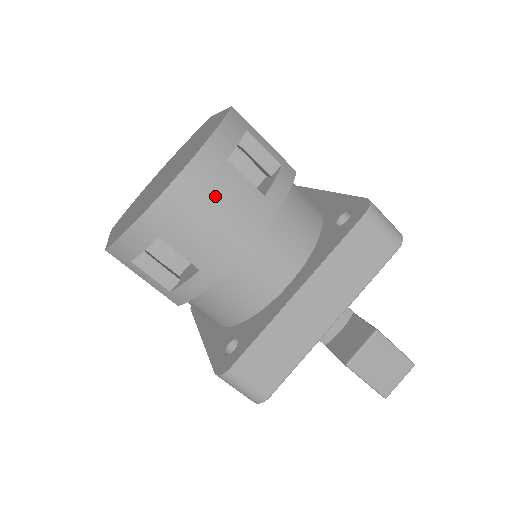
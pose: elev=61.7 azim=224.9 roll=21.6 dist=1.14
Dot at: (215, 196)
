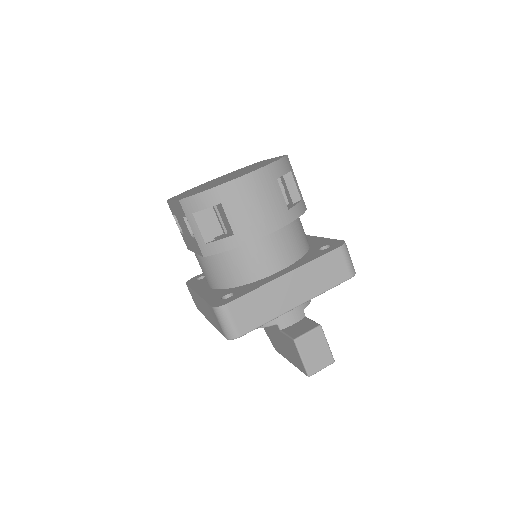
Dot at: (263, 195)
